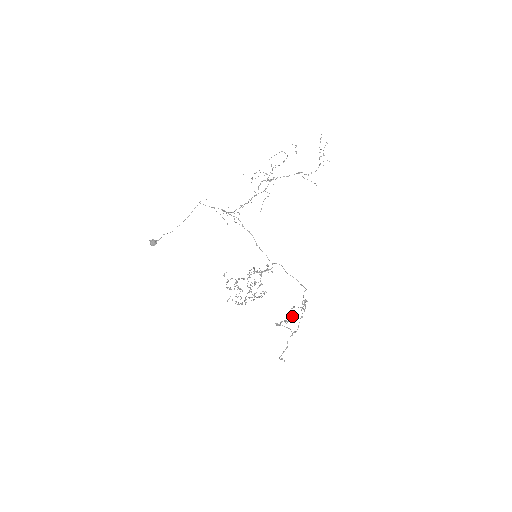
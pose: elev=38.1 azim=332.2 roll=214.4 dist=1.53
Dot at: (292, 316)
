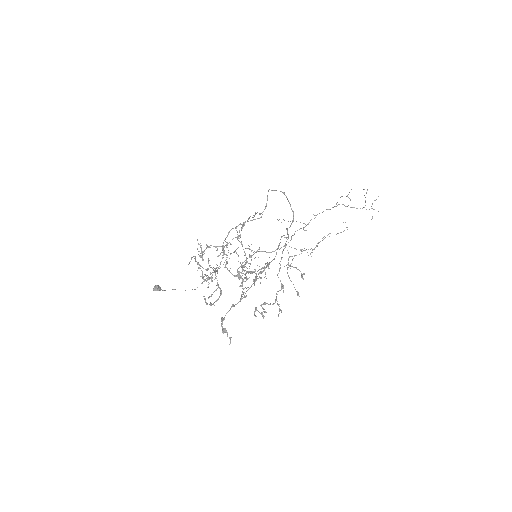
Dot at: (276, 299)
